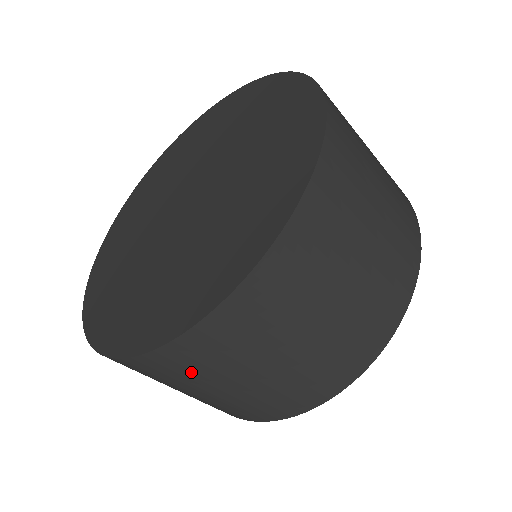
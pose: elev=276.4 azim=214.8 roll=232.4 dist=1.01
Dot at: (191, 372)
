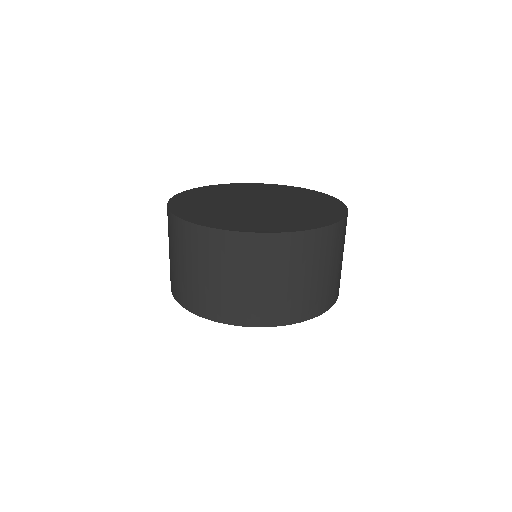
Dot at: (185, 244)
